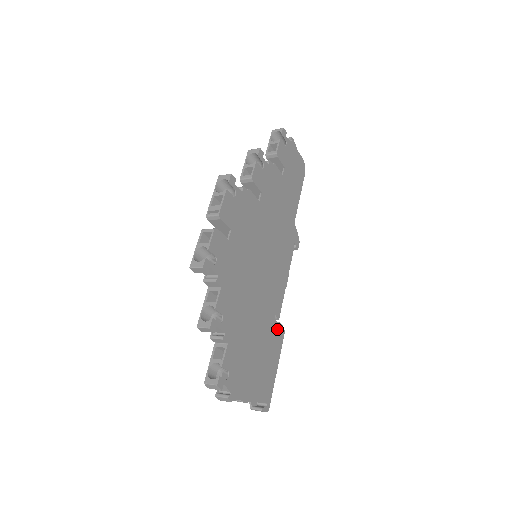
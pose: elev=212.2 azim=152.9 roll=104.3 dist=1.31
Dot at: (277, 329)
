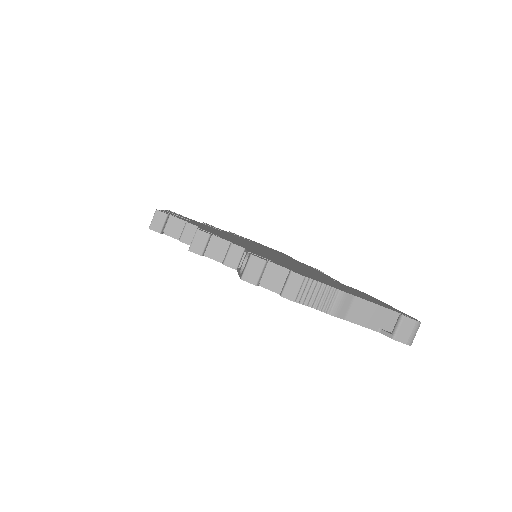
Dot at: occluded
